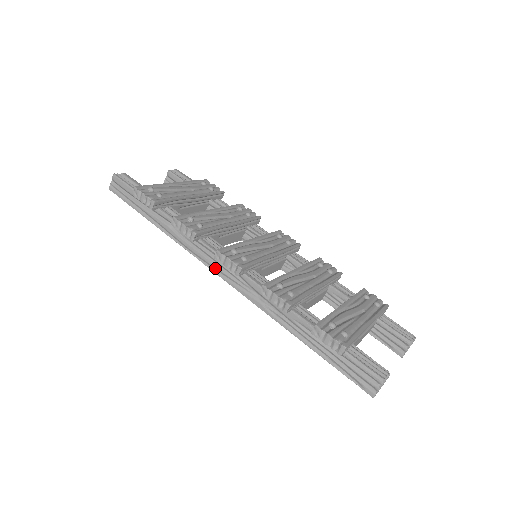
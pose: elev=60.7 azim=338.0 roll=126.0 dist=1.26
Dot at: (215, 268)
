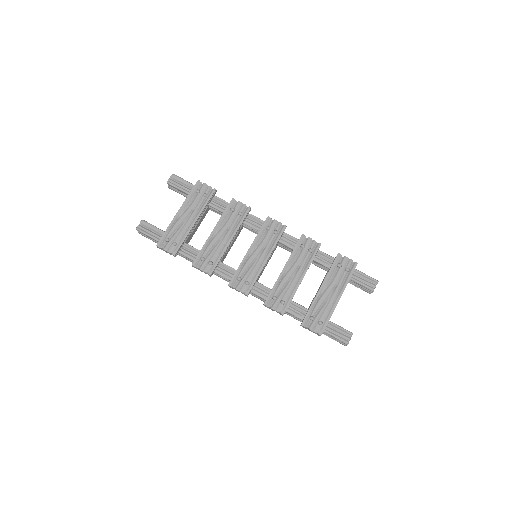
Dot at: occluded
